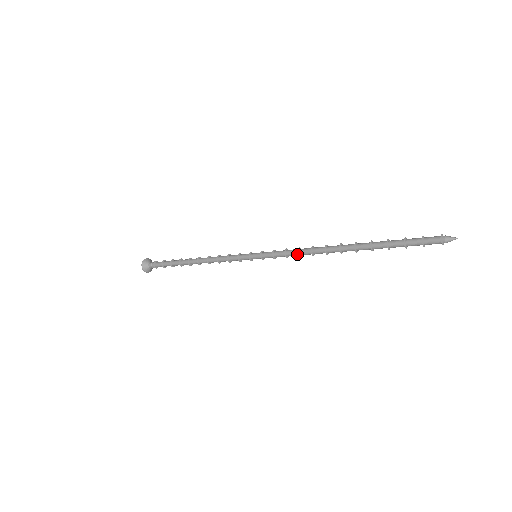
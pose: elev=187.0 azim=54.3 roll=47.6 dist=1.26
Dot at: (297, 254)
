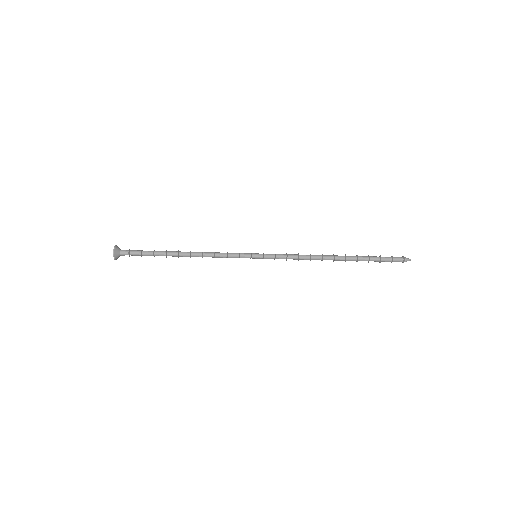
Dot at: (298, 257)
